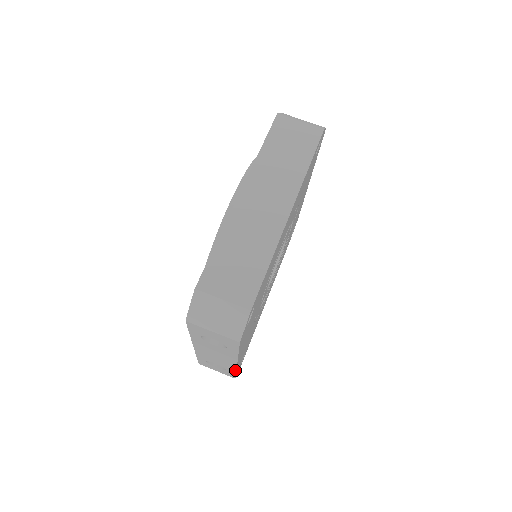
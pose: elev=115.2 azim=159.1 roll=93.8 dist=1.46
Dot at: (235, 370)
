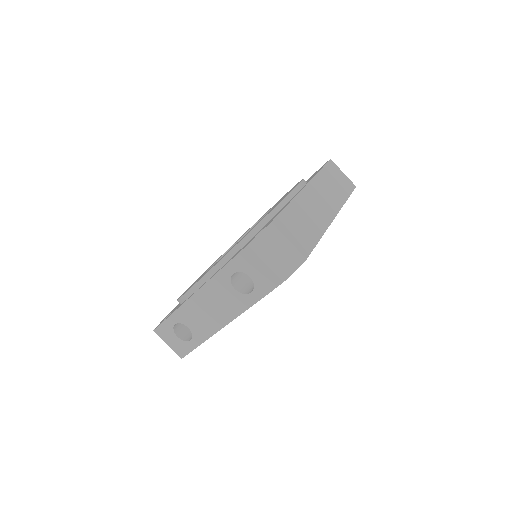
Dot at: (205, 339)
